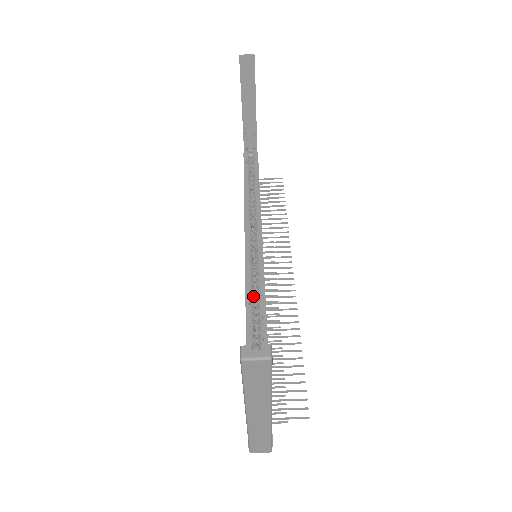
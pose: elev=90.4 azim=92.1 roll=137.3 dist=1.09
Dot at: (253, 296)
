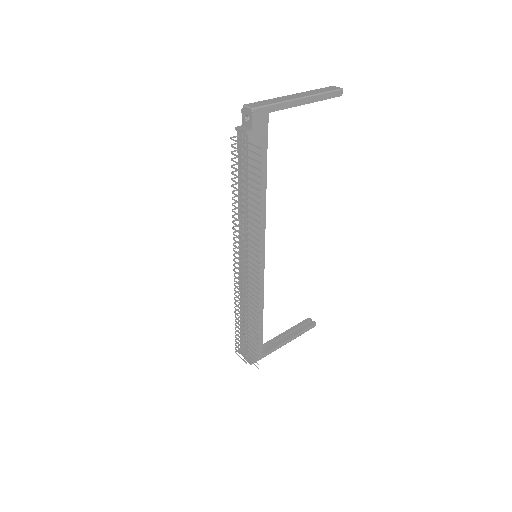
Dot at: occluded
